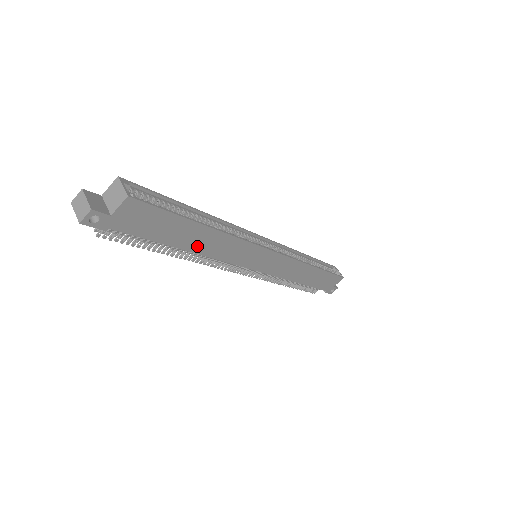
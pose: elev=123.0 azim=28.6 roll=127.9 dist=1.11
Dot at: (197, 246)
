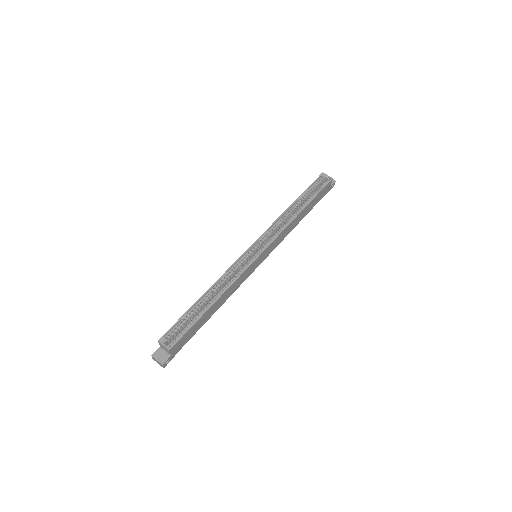
Dot at: (218, 306)
